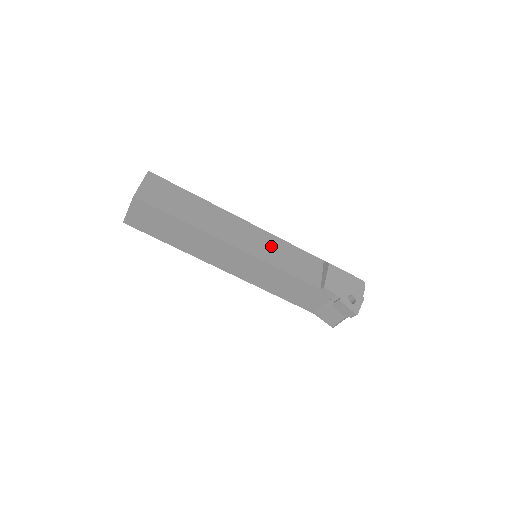
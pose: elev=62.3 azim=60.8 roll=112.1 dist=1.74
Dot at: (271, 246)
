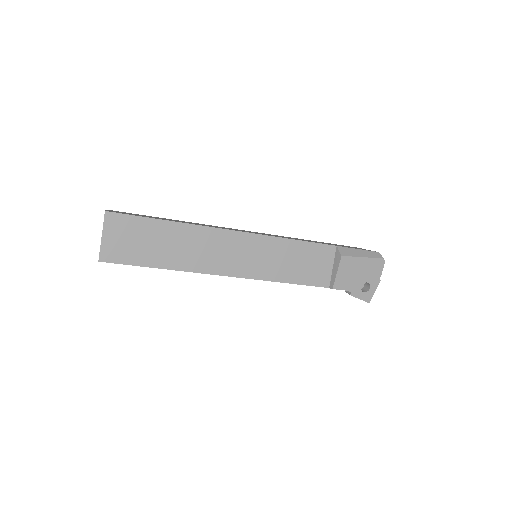
Dot at: (271, 255)
